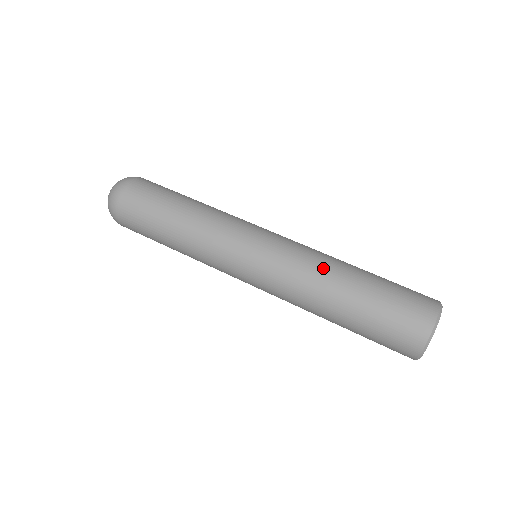
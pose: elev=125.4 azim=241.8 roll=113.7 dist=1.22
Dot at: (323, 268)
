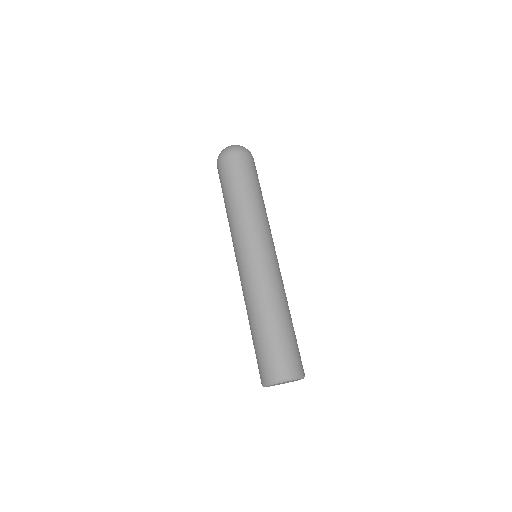
Dot at: (249, 304)
